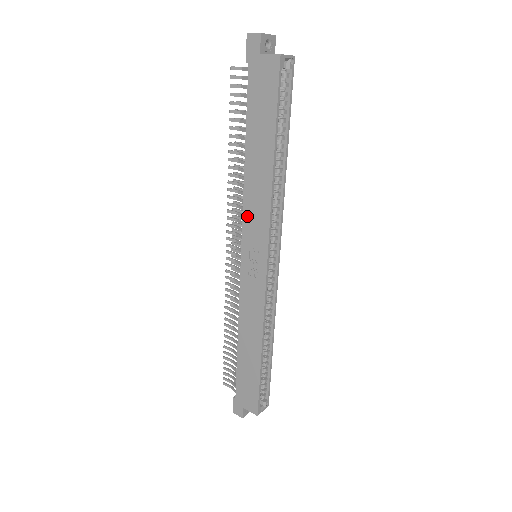
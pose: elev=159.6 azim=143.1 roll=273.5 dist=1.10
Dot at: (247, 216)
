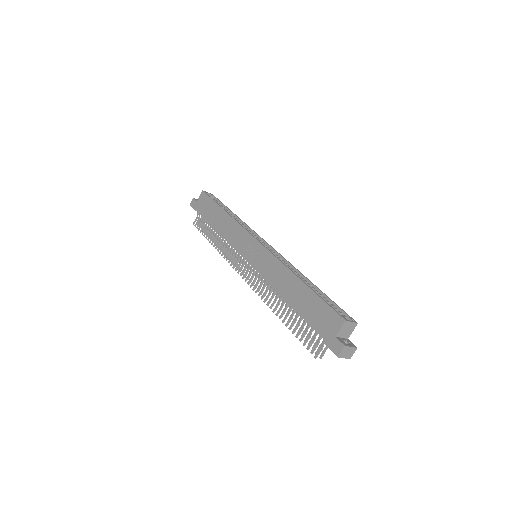
Dot at: (234, 243)
